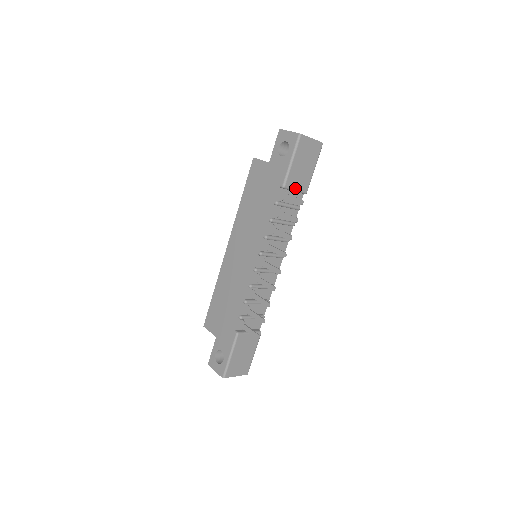
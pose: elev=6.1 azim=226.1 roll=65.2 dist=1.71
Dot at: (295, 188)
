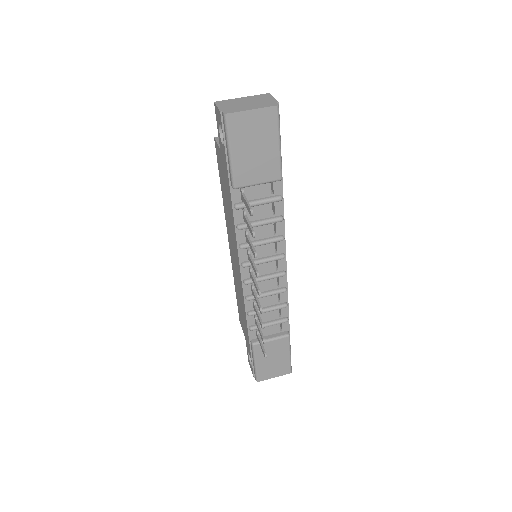
Dot at: (255, 182)
